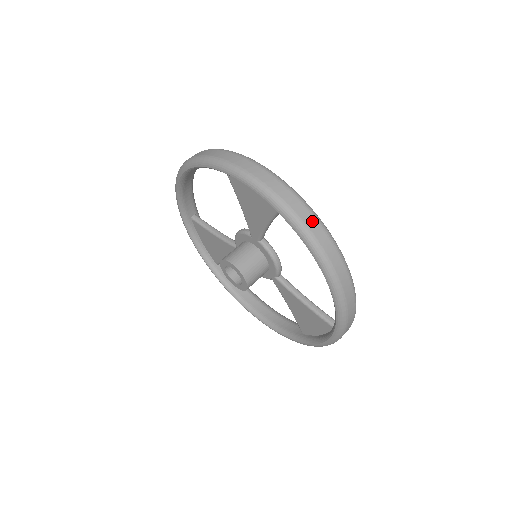
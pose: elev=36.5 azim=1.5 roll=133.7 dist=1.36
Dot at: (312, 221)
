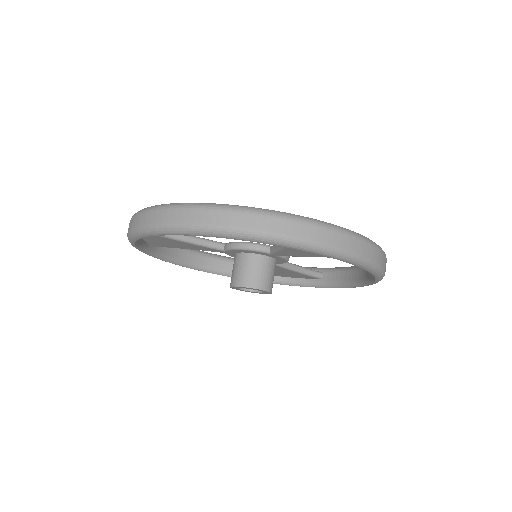
Dot at: (385, 261)
